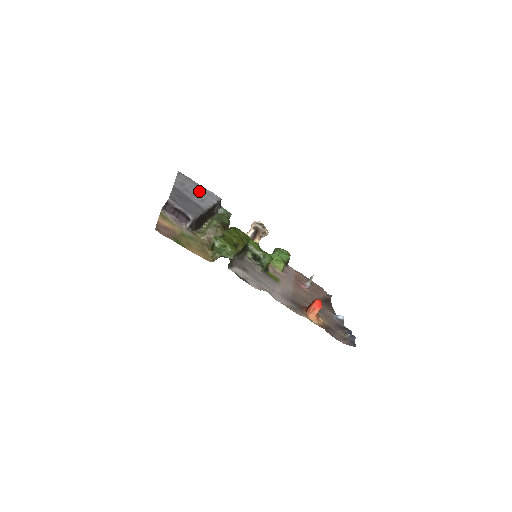
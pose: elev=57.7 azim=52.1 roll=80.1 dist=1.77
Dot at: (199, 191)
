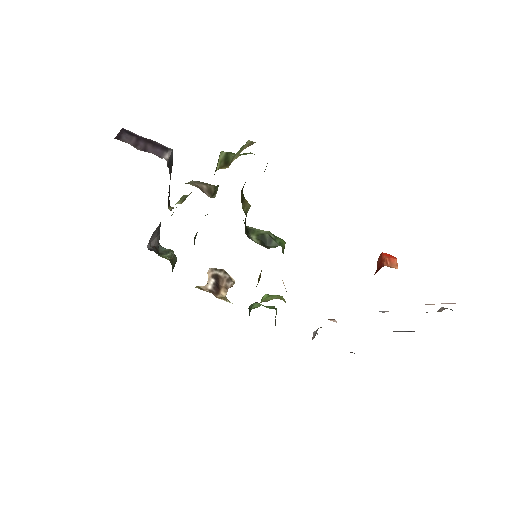
Dot at: occluded
